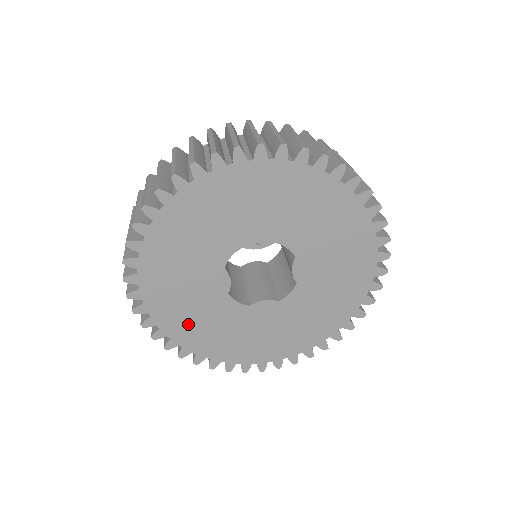
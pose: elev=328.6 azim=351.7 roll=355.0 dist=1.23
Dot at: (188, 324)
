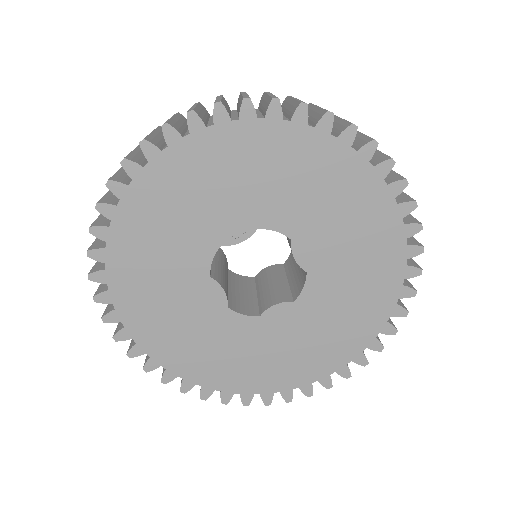
Dot at: (196, 356)
